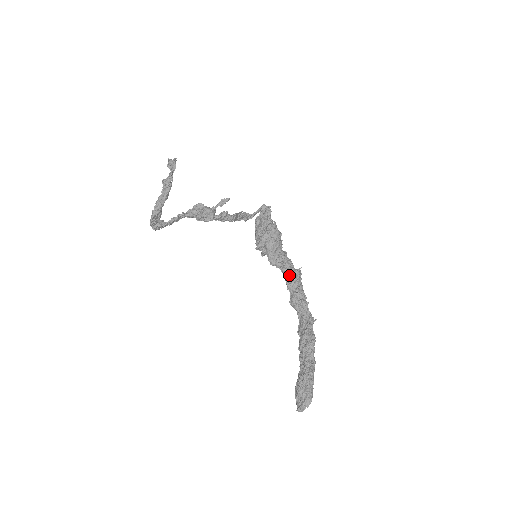
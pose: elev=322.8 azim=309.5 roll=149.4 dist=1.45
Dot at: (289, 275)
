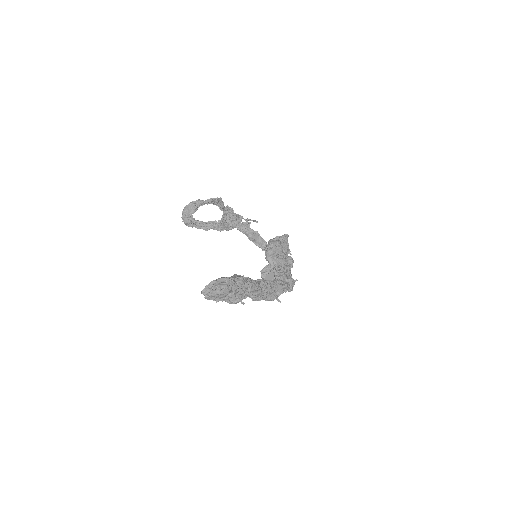
Dot at: (279, 272)
